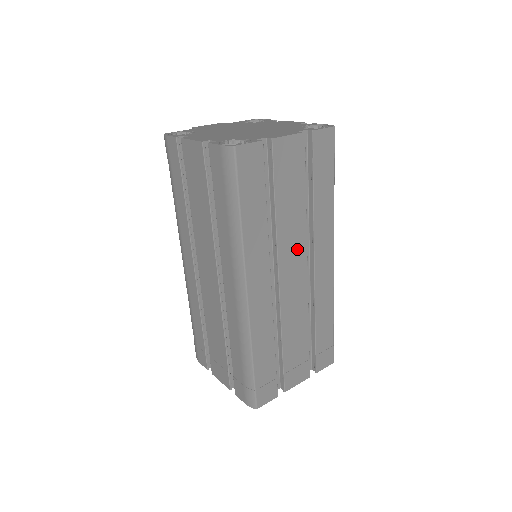
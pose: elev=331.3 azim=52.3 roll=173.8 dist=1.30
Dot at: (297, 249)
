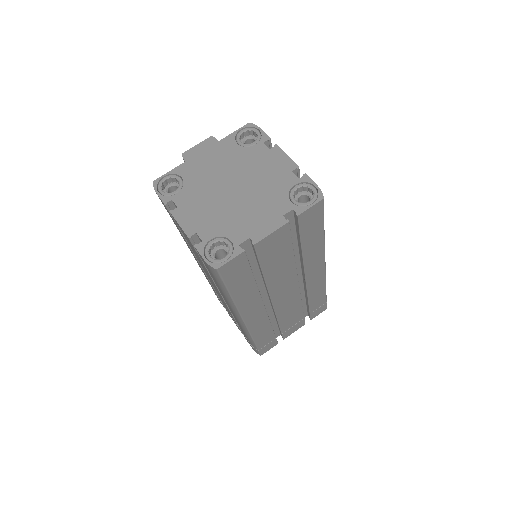
Dot at: (287, 281)
